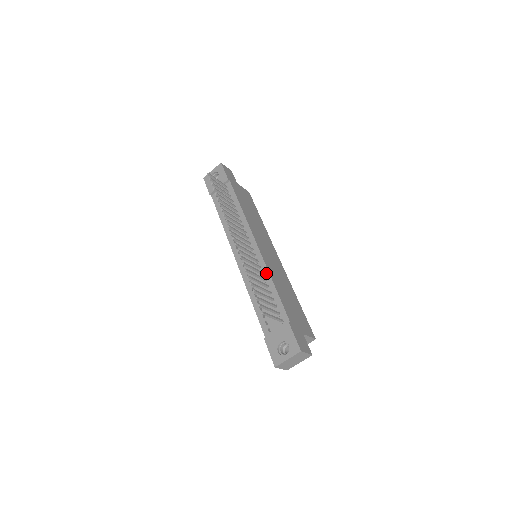
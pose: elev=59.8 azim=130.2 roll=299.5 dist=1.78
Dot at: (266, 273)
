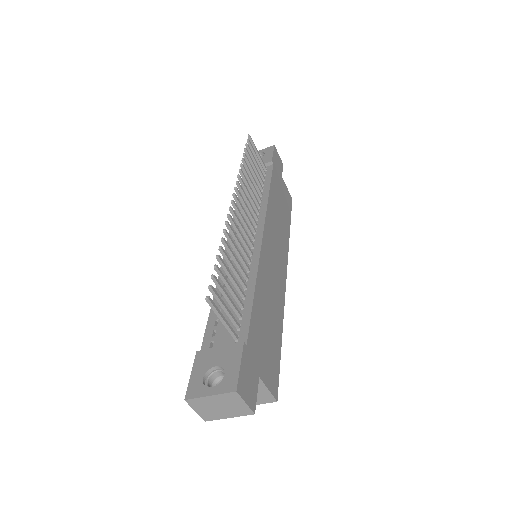
Dot at: (253, 270)
